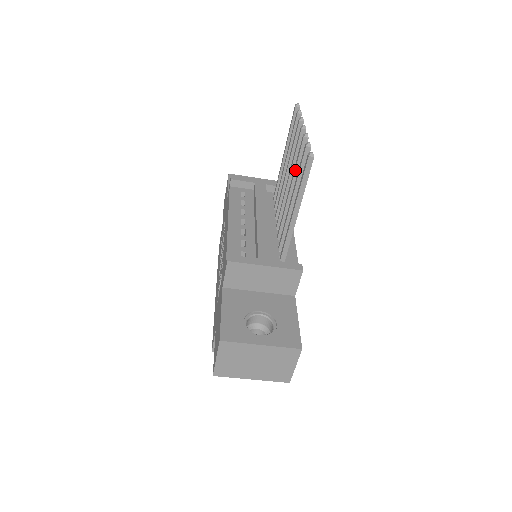
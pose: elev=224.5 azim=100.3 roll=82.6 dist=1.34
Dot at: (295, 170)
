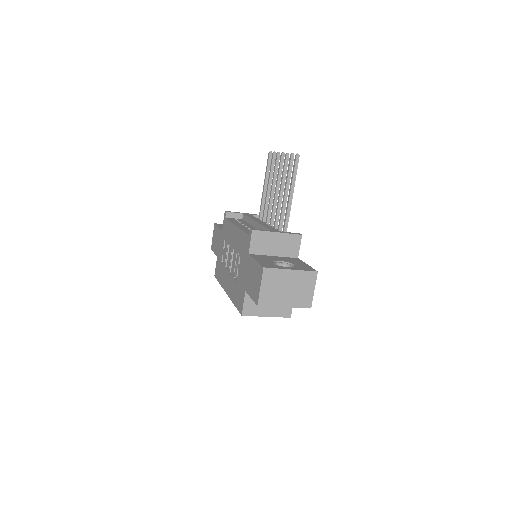
Dot at: (283, 178)
